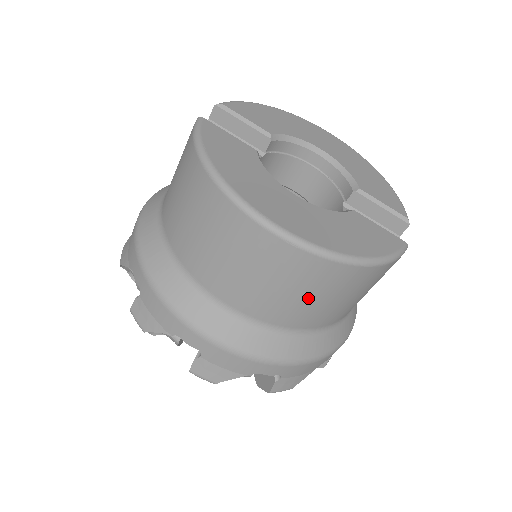
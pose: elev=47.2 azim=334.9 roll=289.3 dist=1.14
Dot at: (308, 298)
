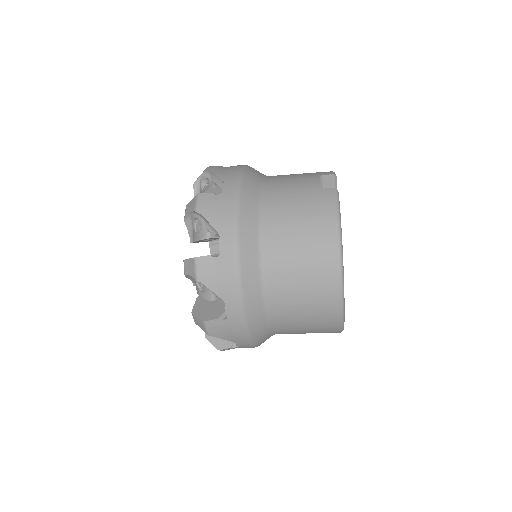
Dot at: (306, 329)
